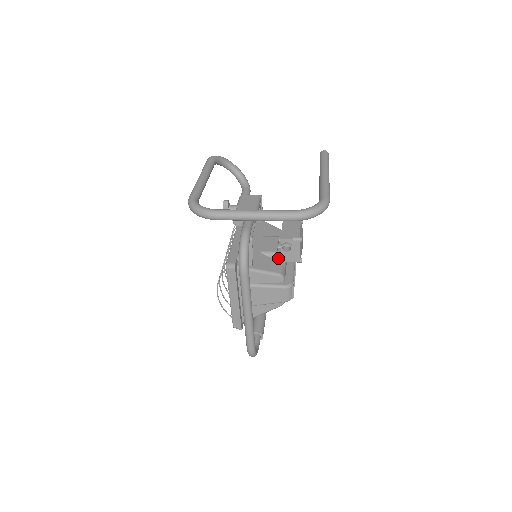
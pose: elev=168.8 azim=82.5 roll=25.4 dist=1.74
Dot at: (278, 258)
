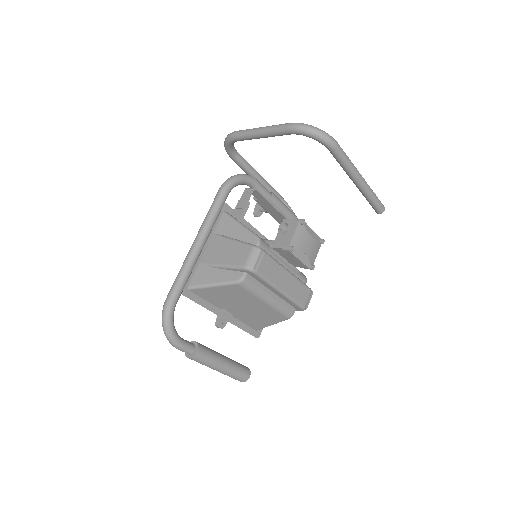
Dot at: occluded
